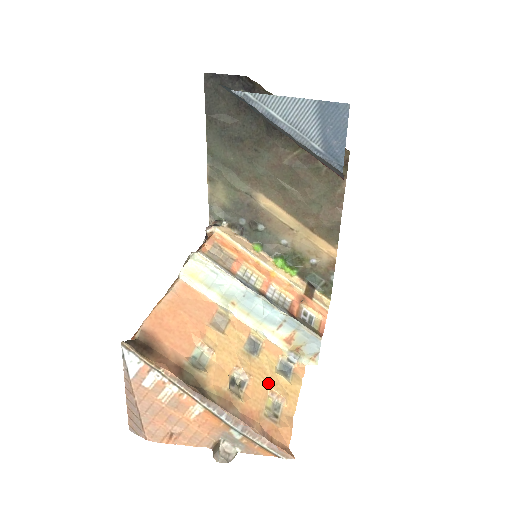
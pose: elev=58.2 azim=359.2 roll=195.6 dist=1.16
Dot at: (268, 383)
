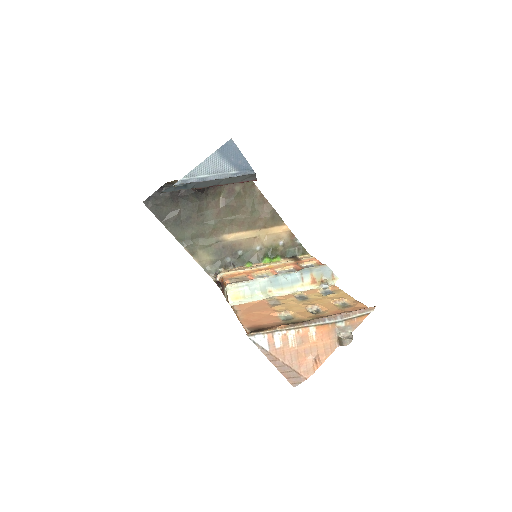
Dot at: (328, 301)
